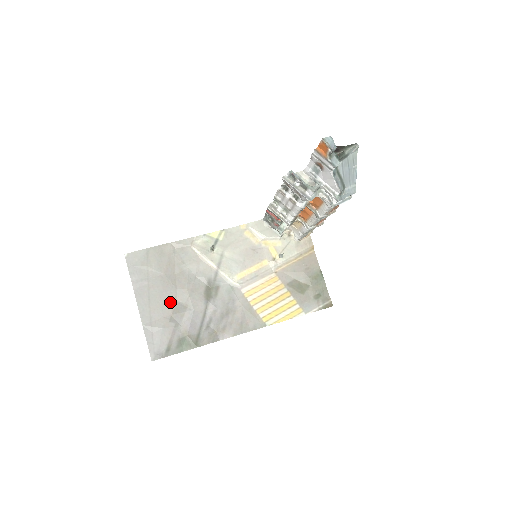
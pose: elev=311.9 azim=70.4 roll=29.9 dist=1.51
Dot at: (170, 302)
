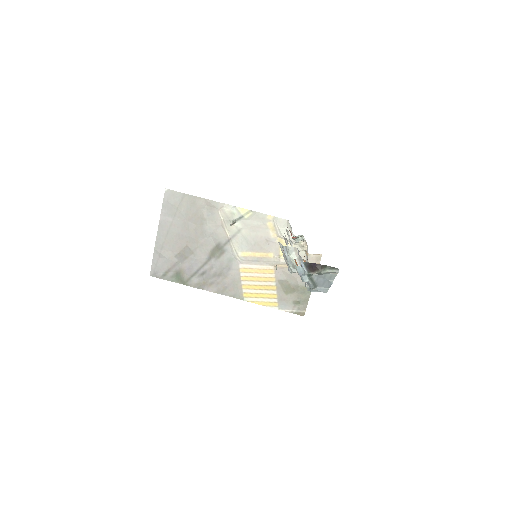
Dot at: (182, 243)
